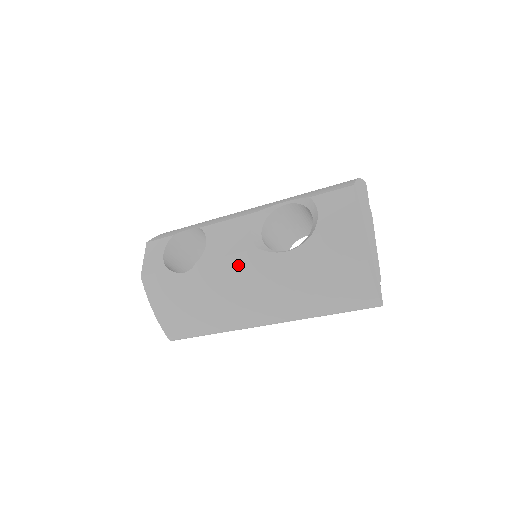
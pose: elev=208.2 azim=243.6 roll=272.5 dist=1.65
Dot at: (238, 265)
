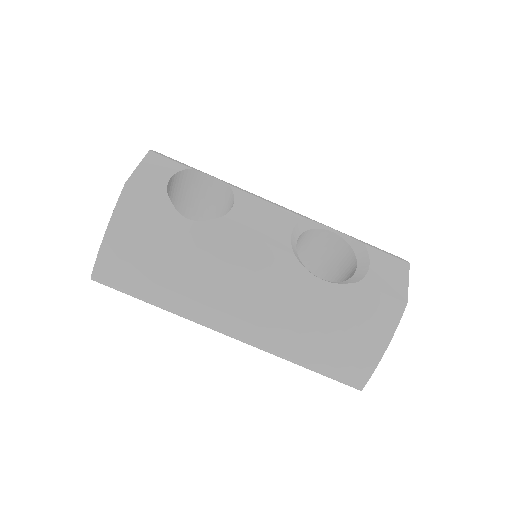
Dot at: (260, 256)
